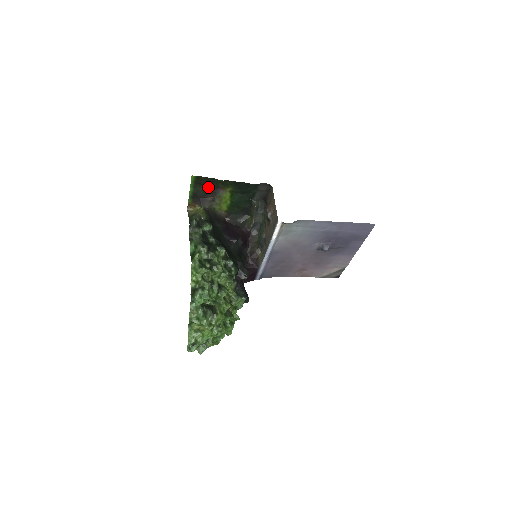
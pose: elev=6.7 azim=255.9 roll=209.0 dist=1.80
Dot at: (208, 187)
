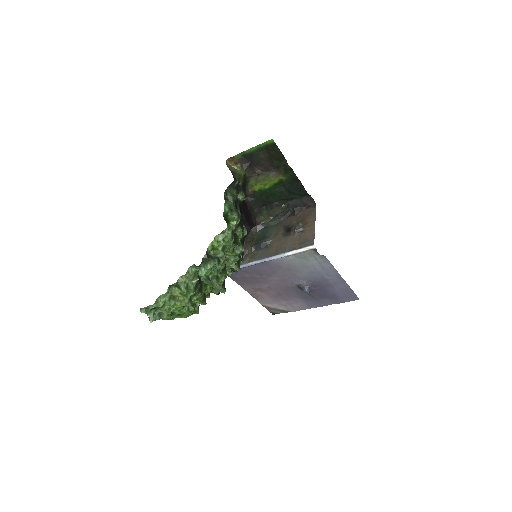
Dot at: (270, 160)
